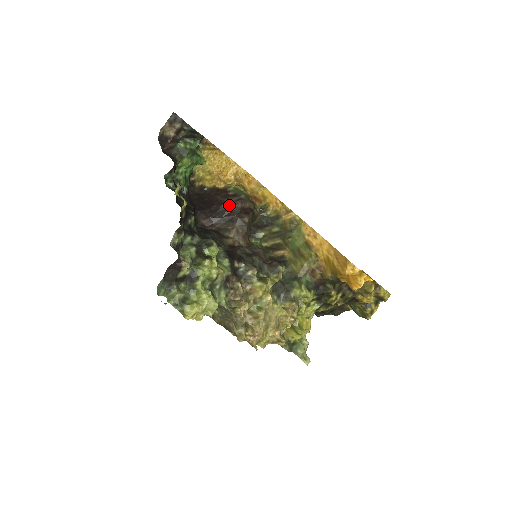
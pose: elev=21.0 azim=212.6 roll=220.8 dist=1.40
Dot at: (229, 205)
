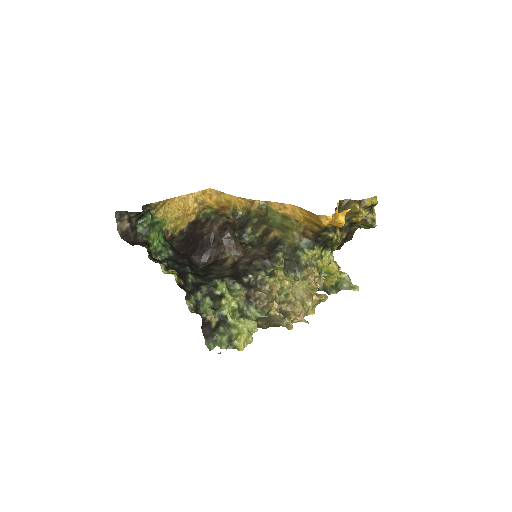
Dot at: (208, 234)
